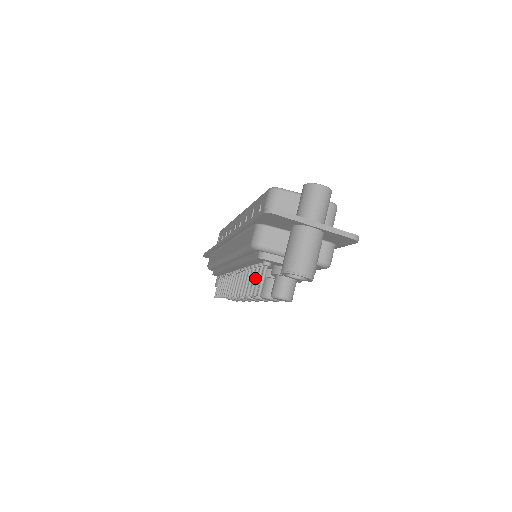
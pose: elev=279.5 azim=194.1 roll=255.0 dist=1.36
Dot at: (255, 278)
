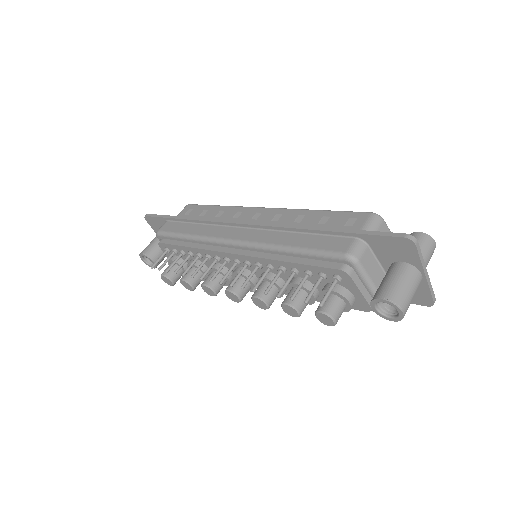
Dot at: occluded
